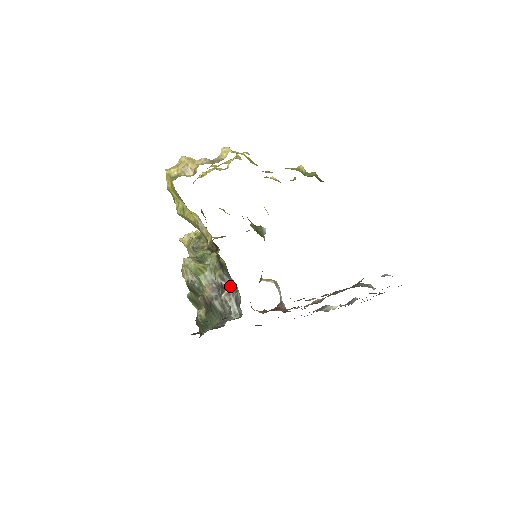
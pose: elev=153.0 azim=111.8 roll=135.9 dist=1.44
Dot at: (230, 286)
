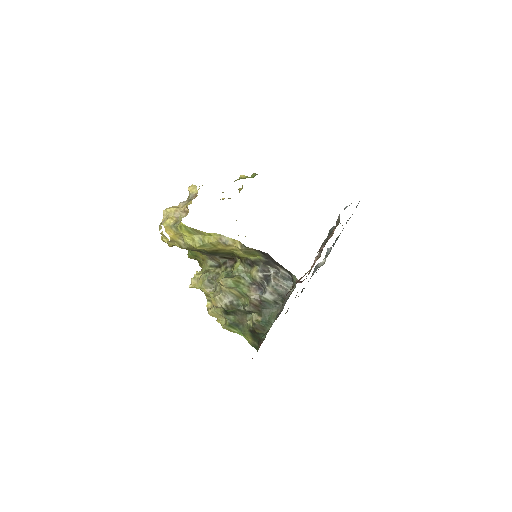
Dot at: (270, 273)
